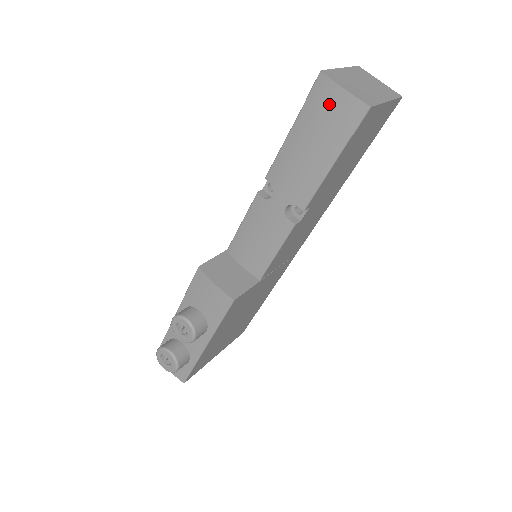
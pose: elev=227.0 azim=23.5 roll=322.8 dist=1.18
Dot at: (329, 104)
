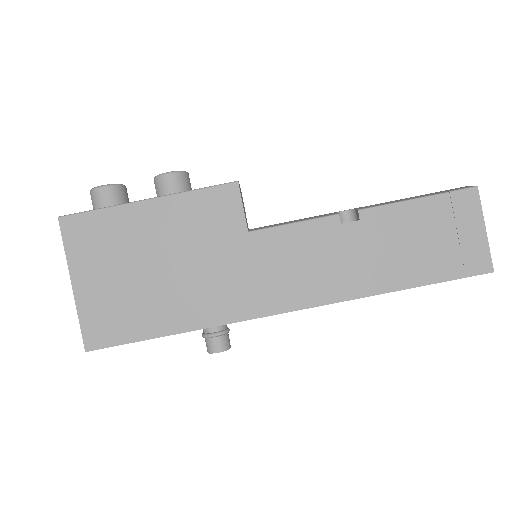
Dot at: occluded
